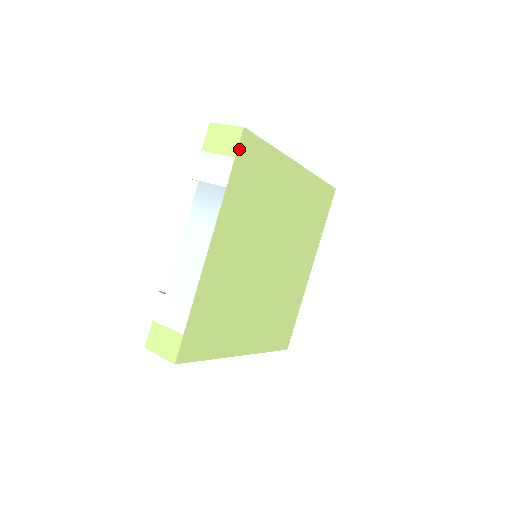
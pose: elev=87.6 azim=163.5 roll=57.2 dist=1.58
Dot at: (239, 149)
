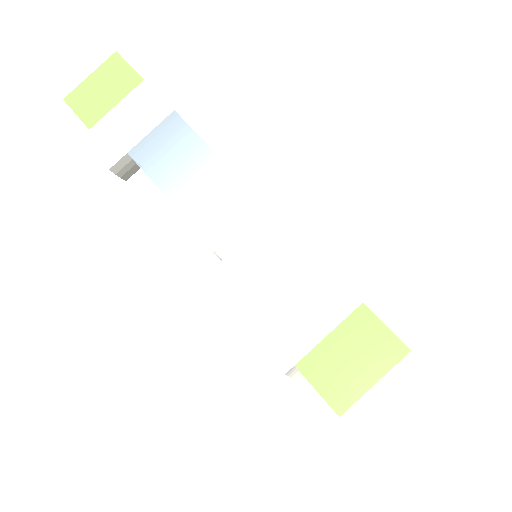
Dot at: (137, 74)
